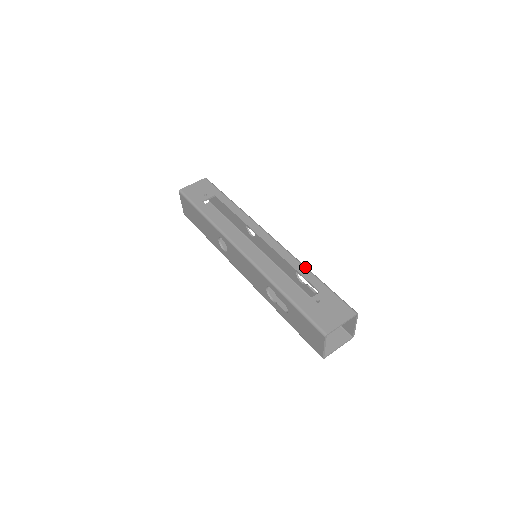
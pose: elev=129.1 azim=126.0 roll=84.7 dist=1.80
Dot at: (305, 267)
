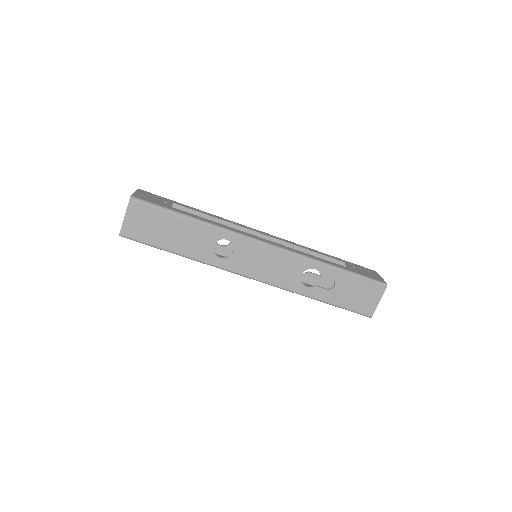
Dot at: (316, 250)
